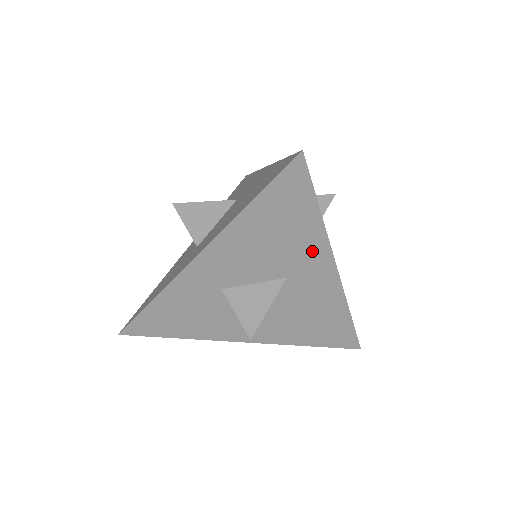
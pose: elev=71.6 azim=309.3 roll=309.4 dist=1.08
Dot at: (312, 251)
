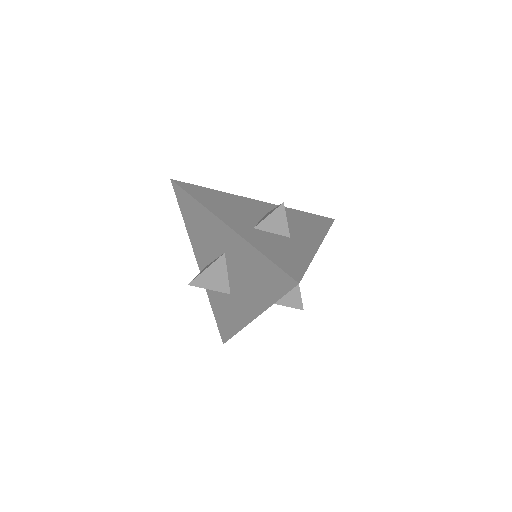
Dot at: occluded
